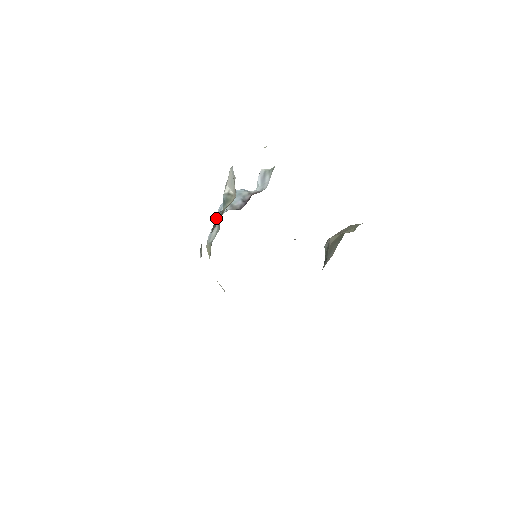
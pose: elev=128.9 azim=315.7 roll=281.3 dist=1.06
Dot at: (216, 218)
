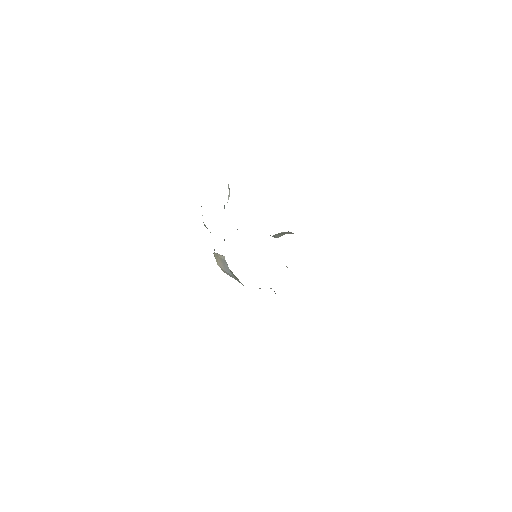
Dot at: occluded
